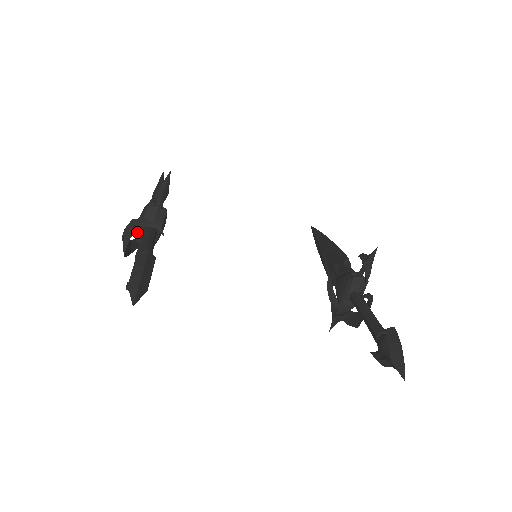
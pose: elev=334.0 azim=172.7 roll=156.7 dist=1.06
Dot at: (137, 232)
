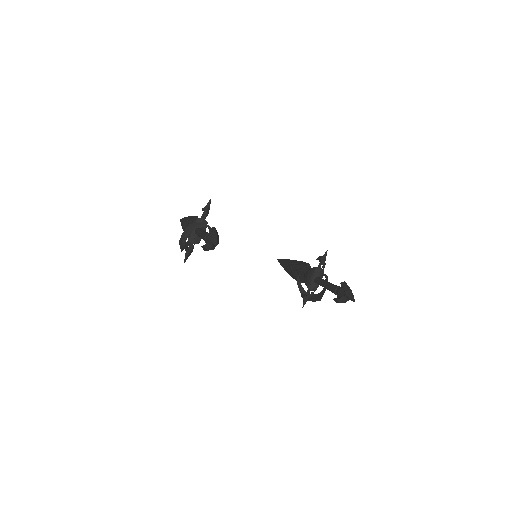
Dot at: (189, 235)
